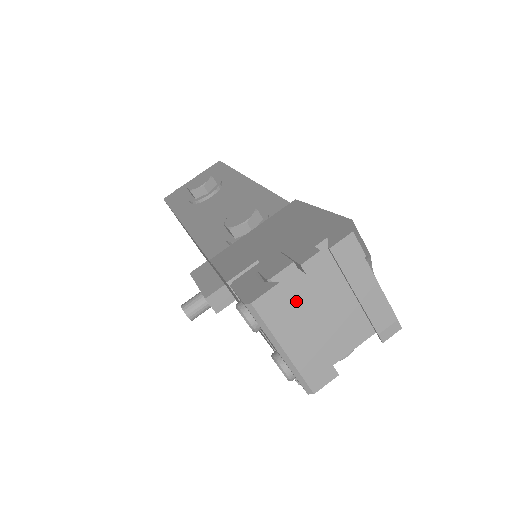
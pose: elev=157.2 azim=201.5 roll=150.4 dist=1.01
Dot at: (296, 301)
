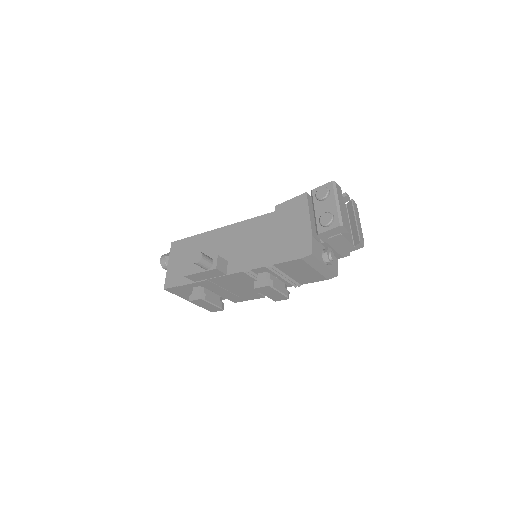
Dot at: occluded
